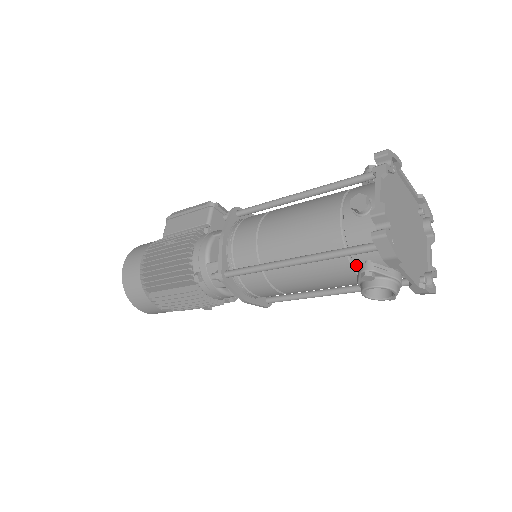
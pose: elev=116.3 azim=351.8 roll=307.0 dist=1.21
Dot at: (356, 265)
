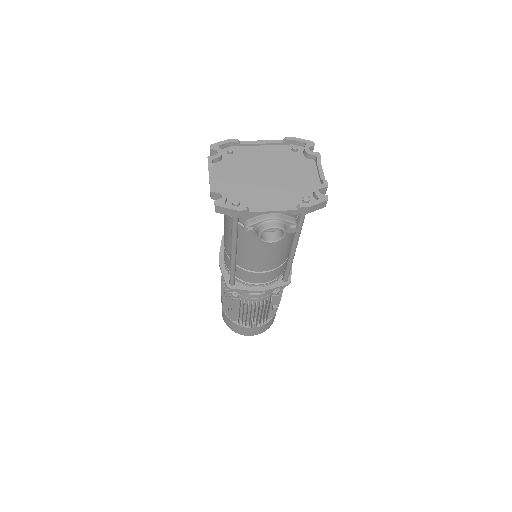
Dot at: occluded
